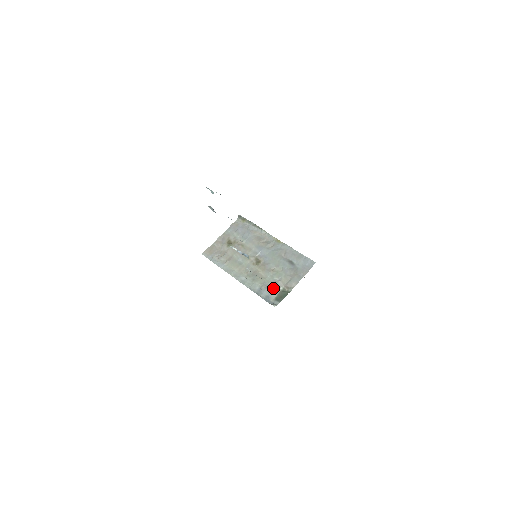
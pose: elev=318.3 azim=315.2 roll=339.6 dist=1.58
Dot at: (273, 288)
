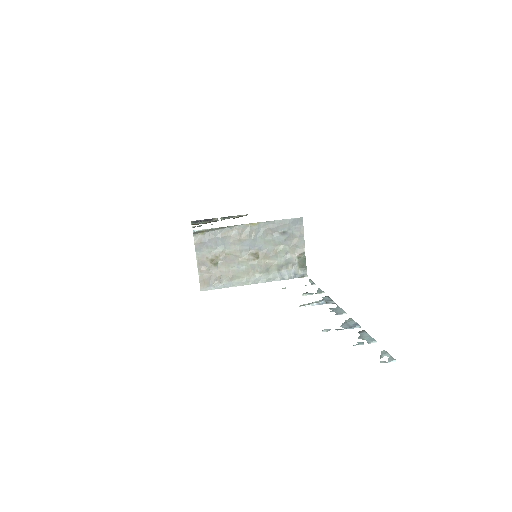
Dot at: (290, 264)
